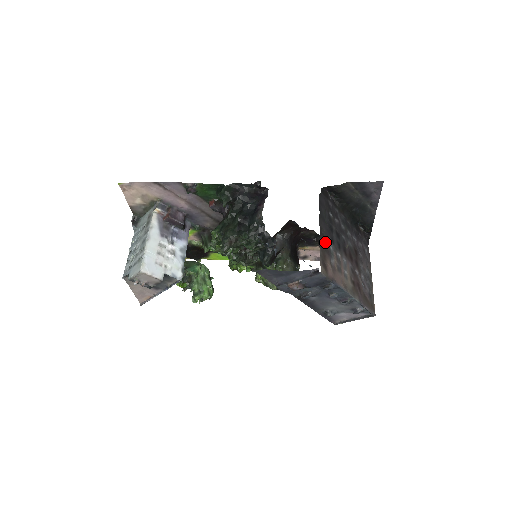
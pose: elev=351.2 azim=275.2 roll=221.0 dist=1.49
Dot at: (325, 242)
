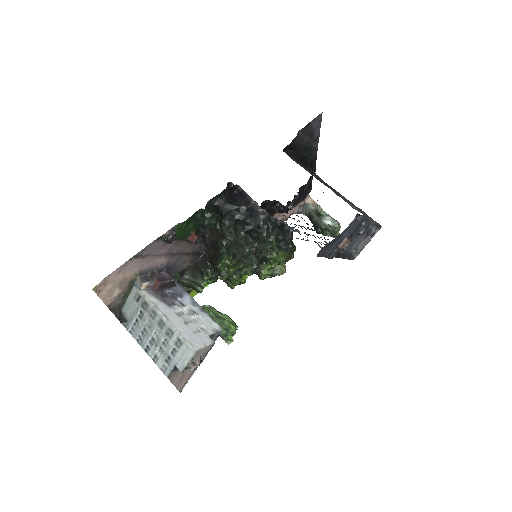
Dot at: (333, 191)
